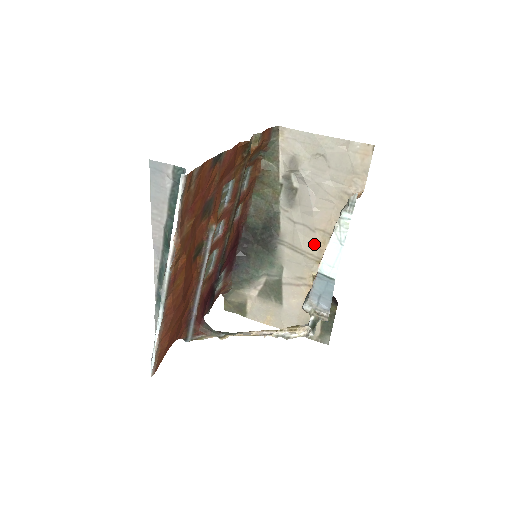
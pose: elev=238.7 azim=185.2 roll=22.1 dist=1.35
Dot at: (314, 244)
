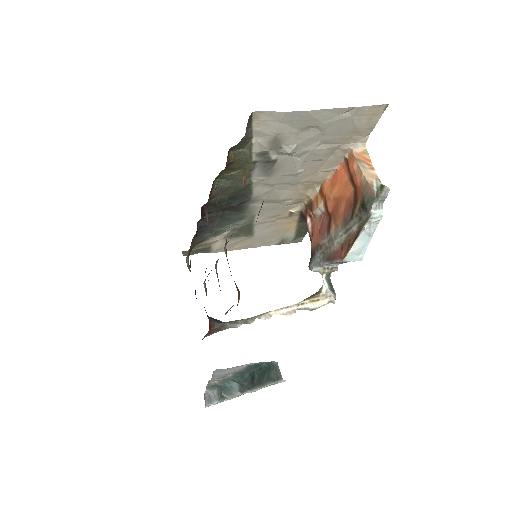
Dot at: (294, 193)
